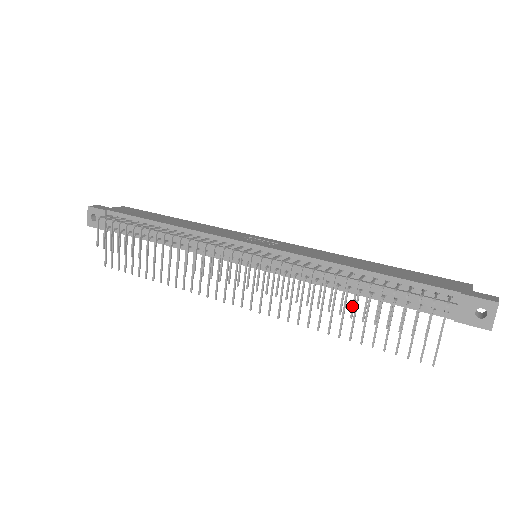
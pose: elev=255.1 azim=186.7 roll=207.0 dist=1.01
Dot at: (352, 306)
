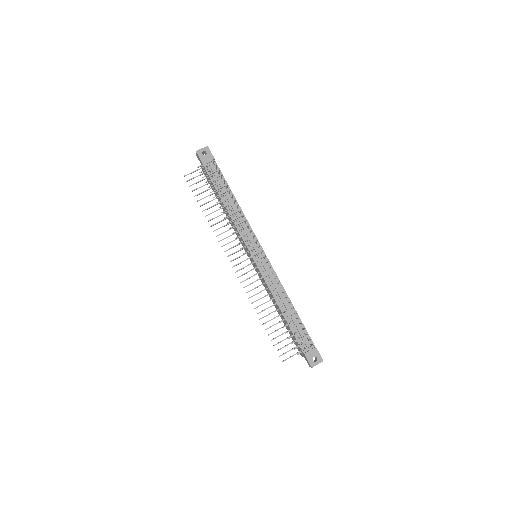
Dot at: (282, 314)
